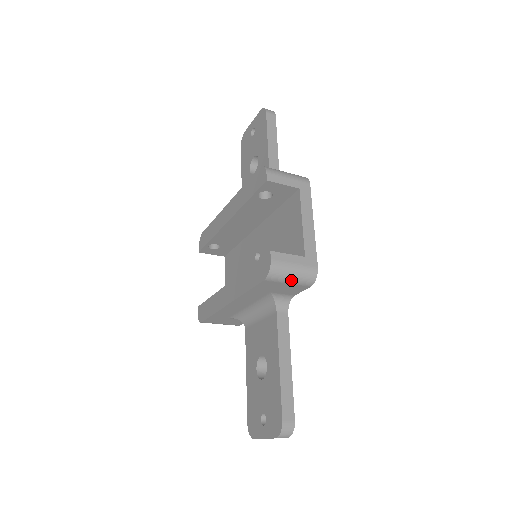
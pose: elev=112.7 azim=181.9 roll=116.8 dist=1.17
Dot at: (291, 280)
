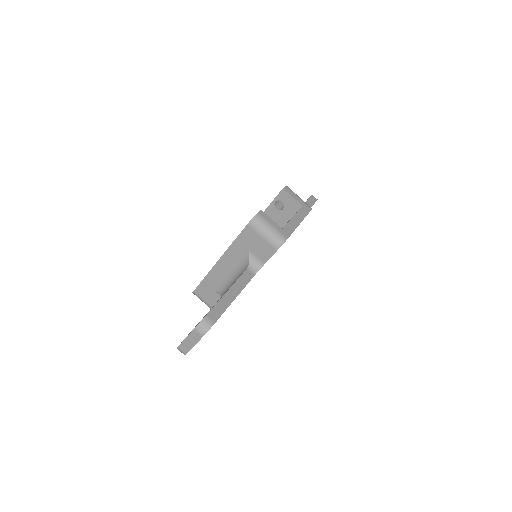
Dot at: (265, 235)
